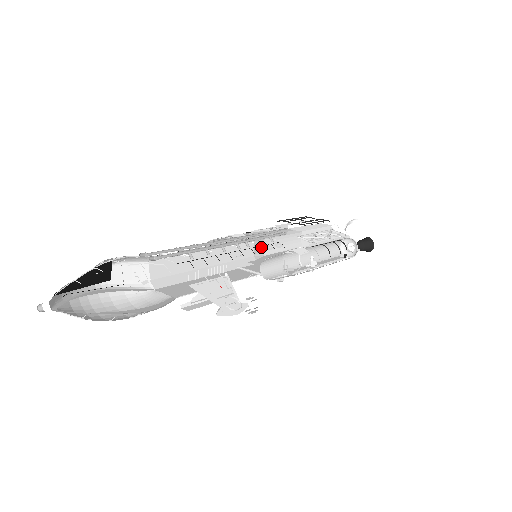
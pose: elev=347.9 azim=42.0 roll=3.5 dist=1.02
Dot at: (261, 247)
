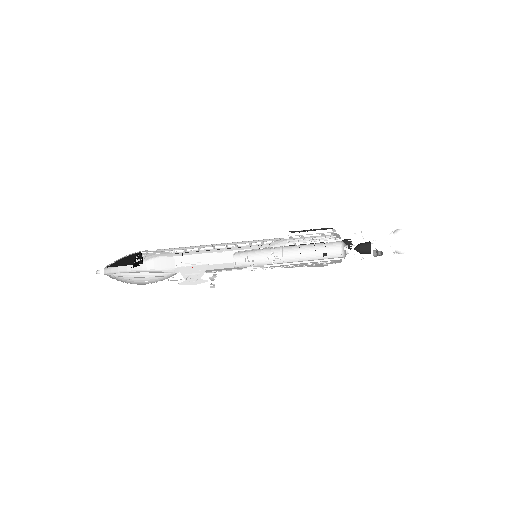
Dot at: occluded
